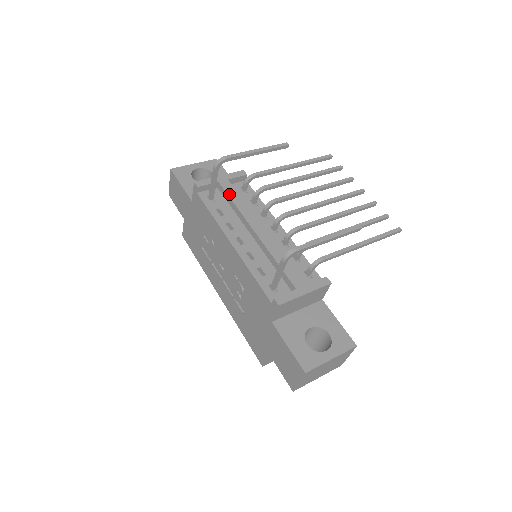
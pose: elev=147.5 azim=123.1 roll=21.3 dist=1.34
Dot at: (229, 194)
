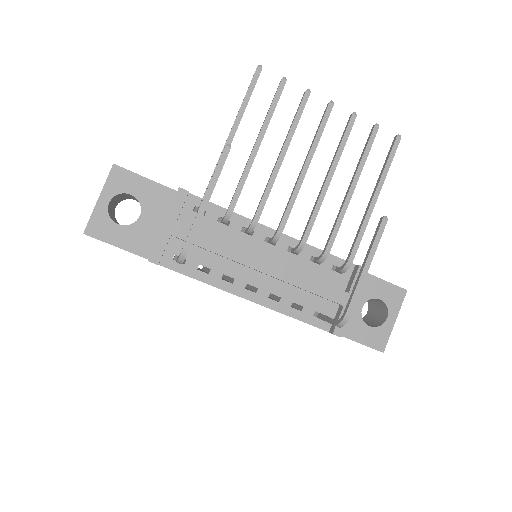
Dot at: (197, 243)
